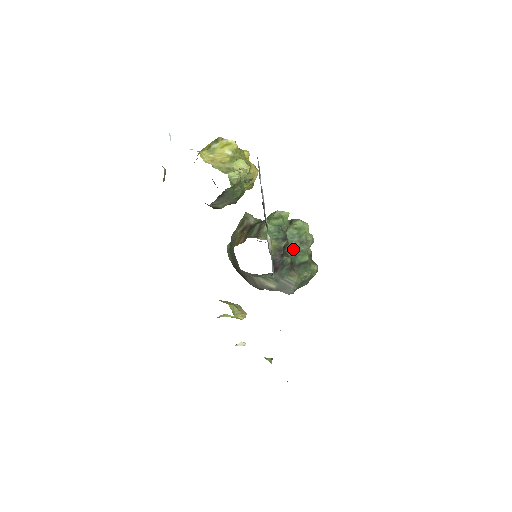
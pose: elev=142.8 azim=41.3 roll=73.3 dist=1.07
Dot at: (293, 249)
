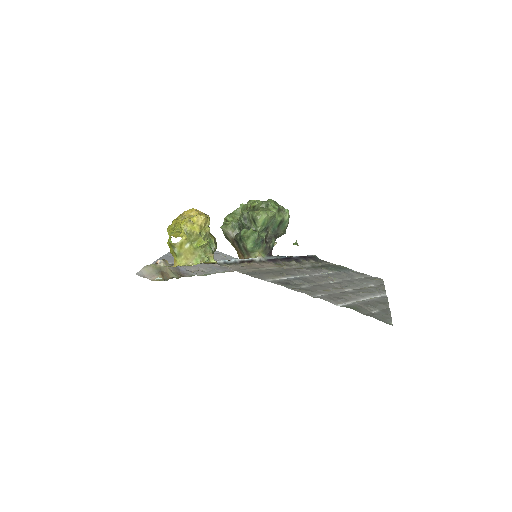
Dot at: (268, 228)
